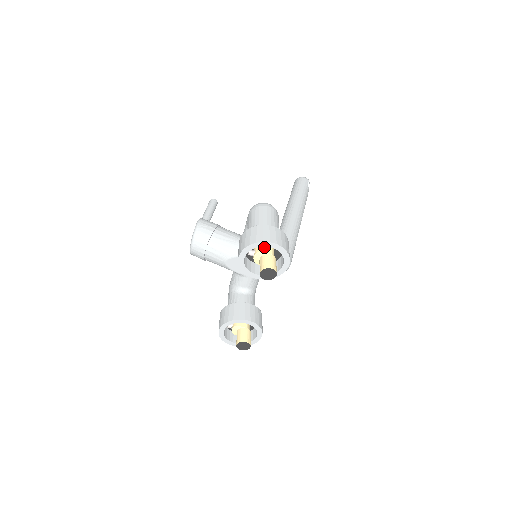
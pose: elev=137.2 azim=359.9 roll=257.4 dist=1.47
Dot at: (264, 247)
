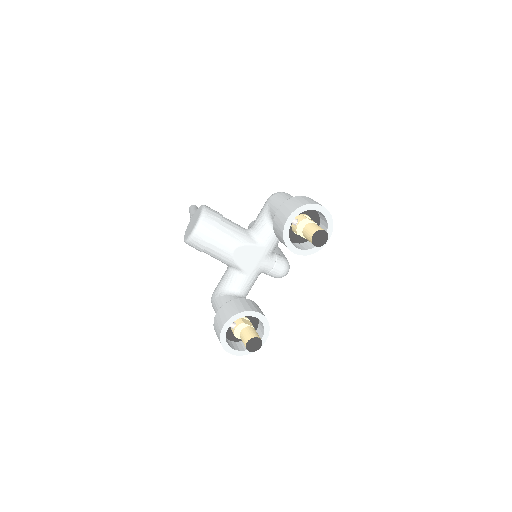
Dot at: (307, 217)
